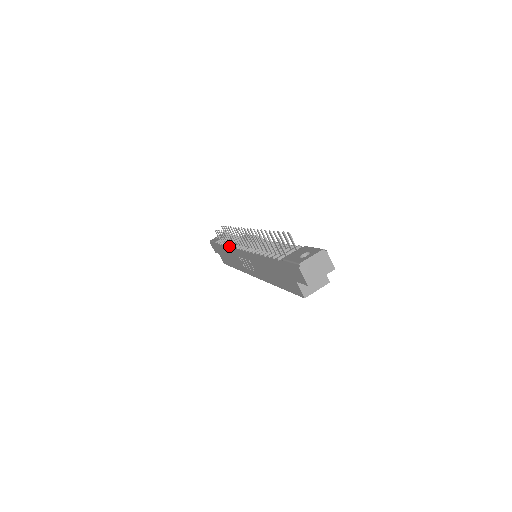
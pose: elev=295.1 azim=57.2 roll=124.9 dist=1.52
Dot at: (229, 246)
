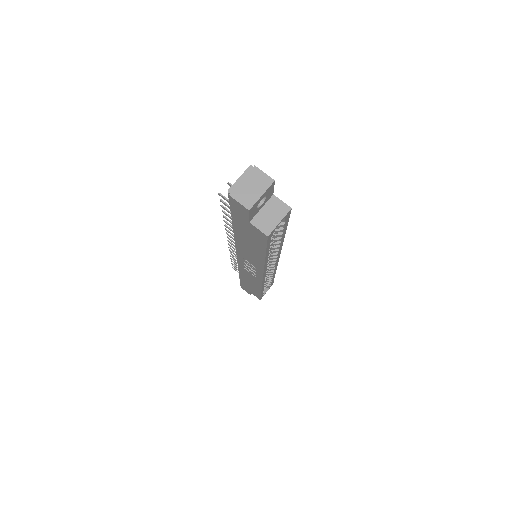
Dot at: occluded
